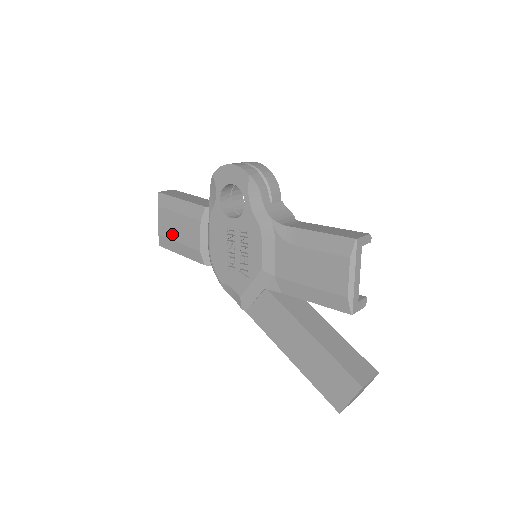
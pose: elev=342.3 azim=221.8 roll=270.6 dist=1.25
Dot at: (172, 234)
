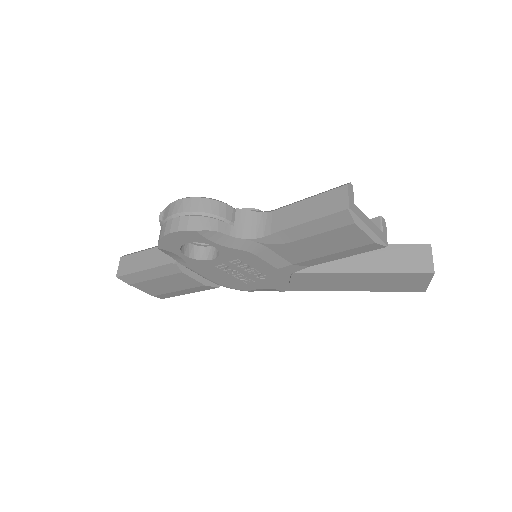
Dot at: (165, 290)
